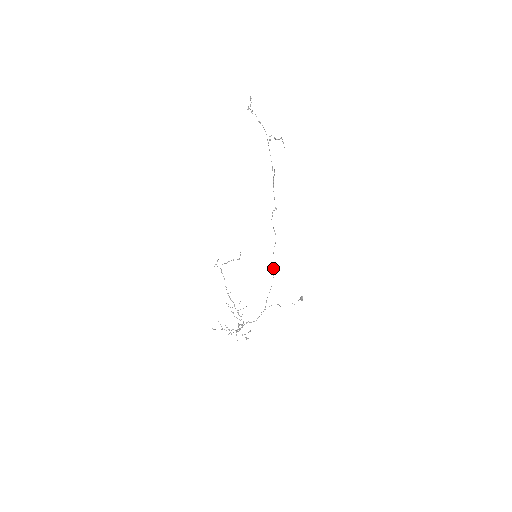
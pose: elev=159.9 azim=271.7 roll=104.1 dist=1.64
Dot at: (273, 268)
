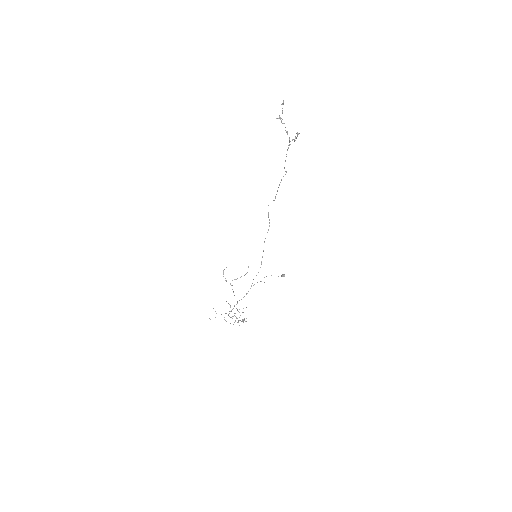
Dot at: occluded
